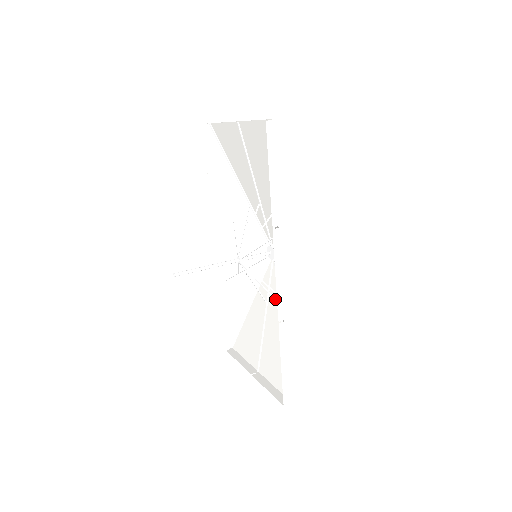
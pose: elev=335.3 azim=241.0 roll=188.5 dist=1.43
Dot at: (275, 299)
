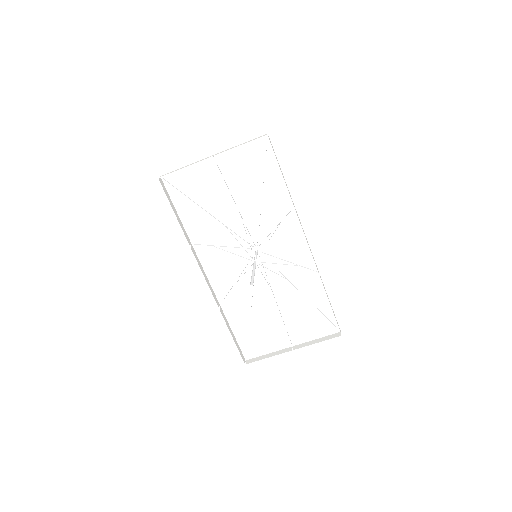
Dot at: (284, 278)
